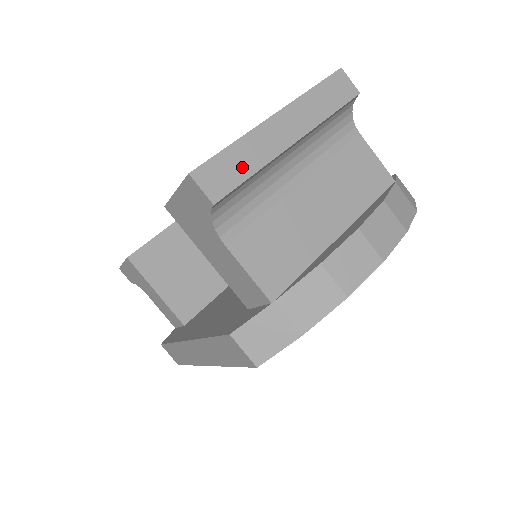
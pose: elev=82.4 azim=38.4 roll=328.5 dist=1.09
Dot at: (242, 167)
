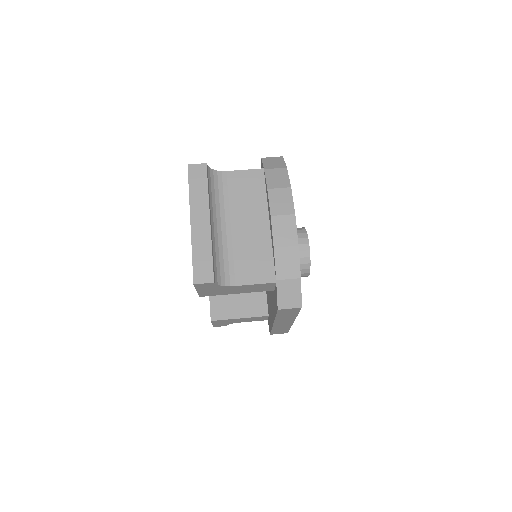
Dot at: (205, 257)
